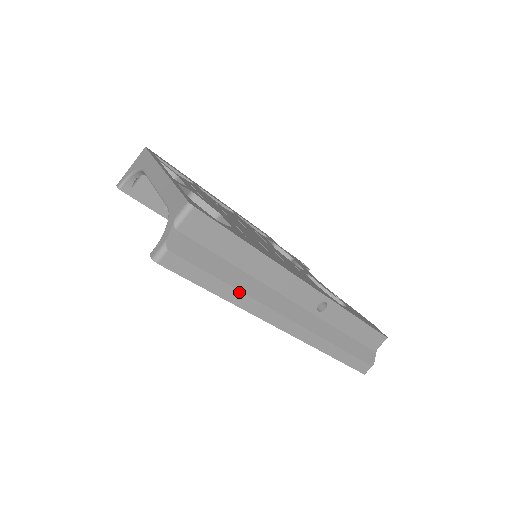
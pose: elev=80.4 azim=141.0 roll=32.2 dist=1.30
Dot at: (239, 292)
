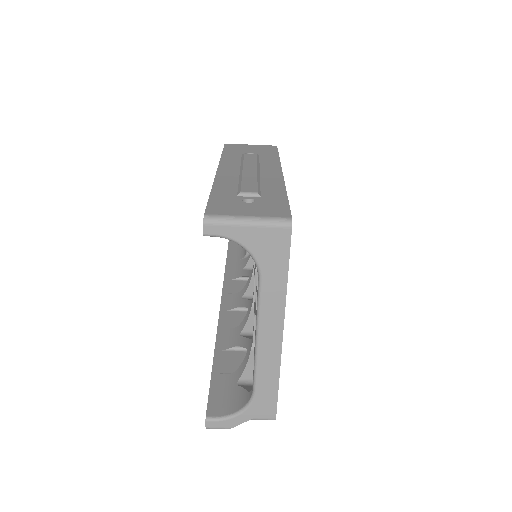
Dot at: occluded
